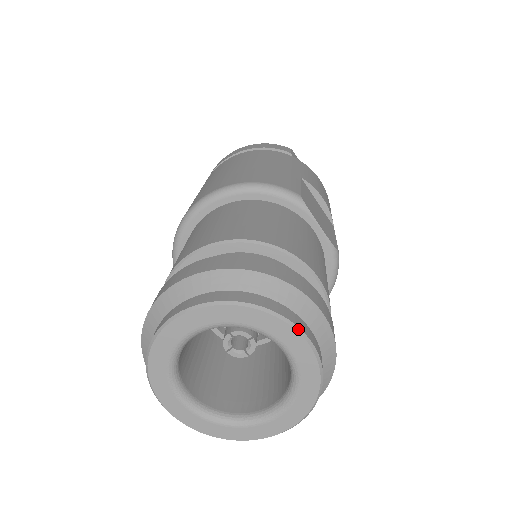
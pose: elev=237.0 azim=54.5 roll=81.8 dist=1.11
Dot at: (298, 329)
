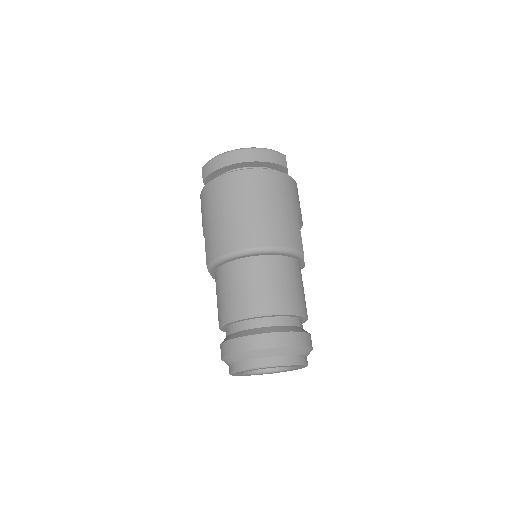
Dot at: (307, 365)
